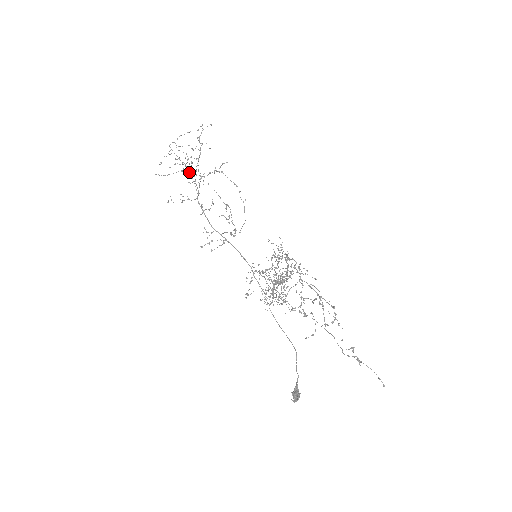
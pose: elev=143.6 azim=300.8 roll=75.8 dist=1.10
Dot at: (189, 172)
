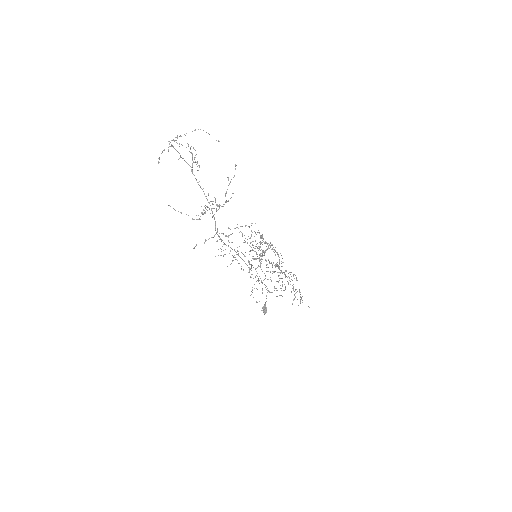
Dot at: (207, 207)
